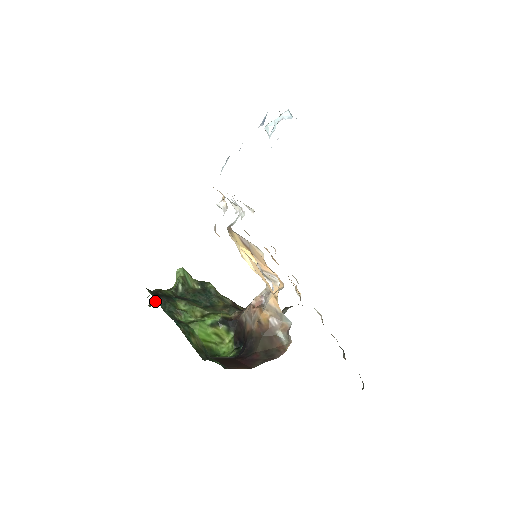
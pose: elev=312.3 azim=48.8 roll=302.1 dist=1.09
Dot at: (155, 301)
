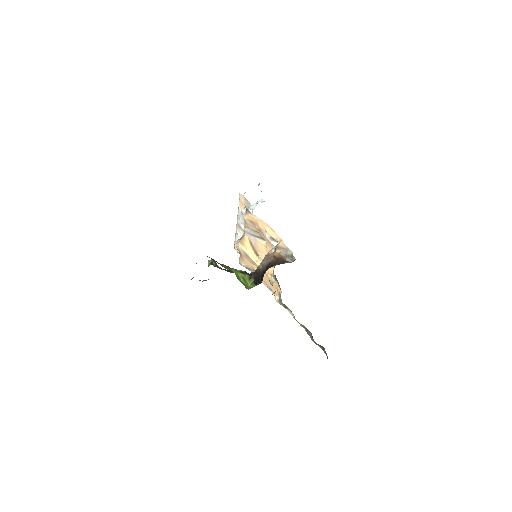
Dot at: occluded
